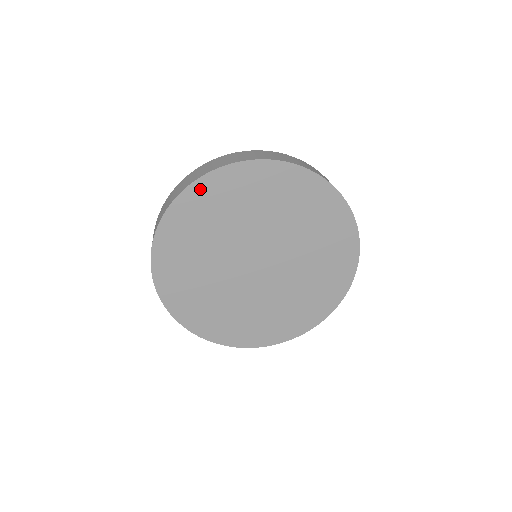
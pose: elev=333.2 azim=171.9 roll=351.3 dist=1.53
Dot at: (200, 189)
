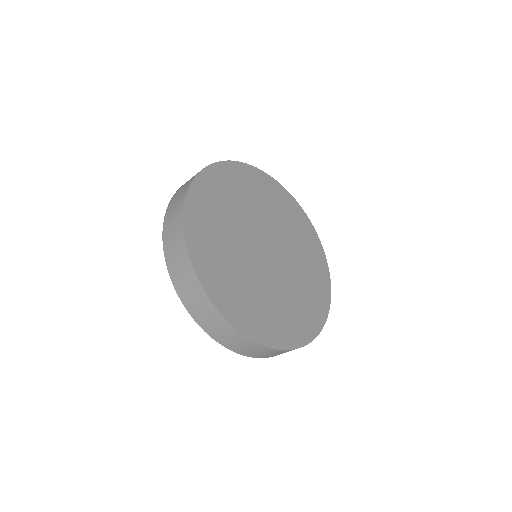
Dot at: (291, 201)
